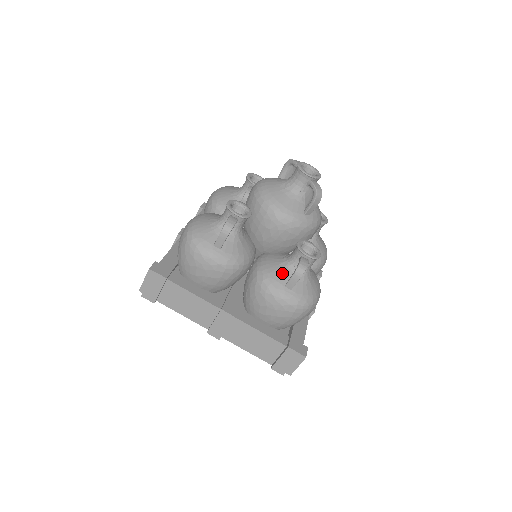
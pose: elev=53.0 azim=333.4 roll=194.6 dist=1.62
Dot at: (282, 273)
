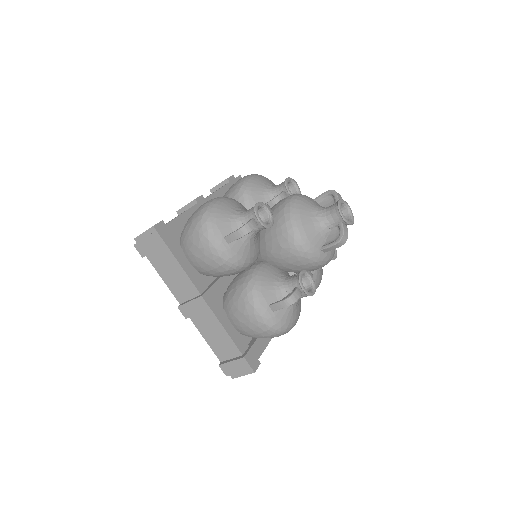
Dot at: (272, 292)
